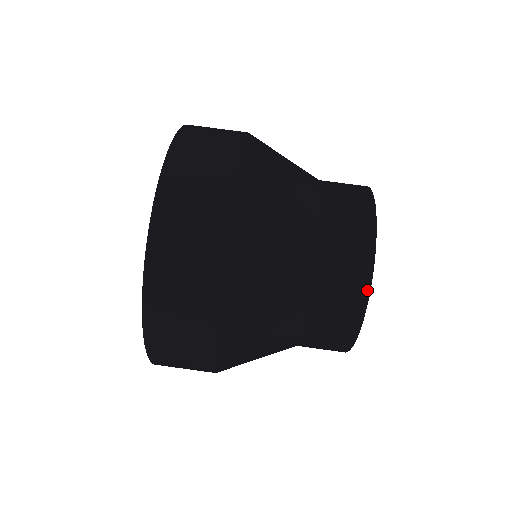
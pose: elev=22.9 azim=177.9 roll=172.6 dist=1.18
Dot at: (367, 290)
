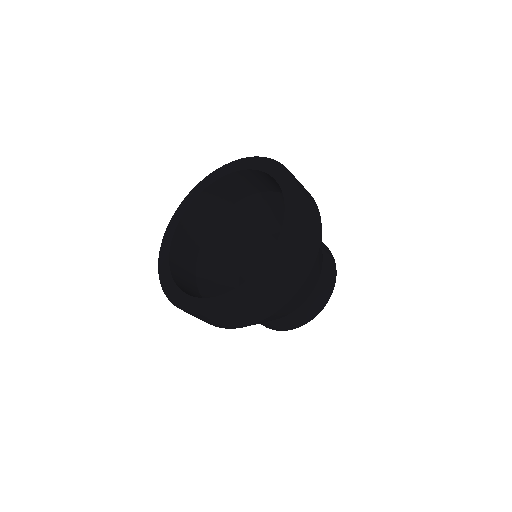
Dot at: (333, 289)
